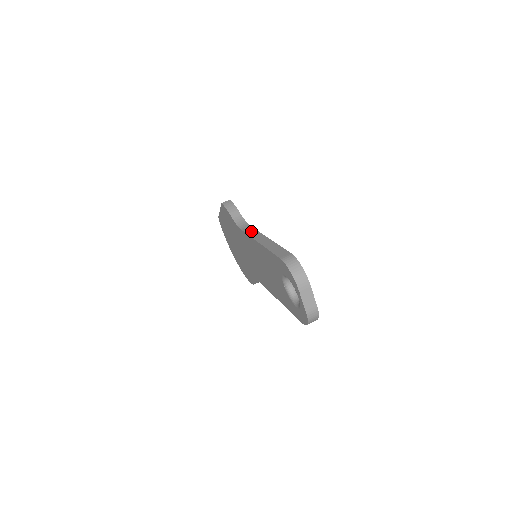
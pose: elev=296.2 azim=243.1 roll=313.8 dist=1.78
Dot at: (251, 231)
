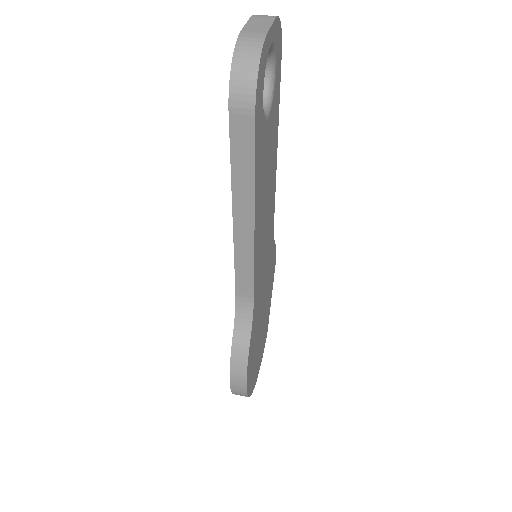
Dot at: occluded
